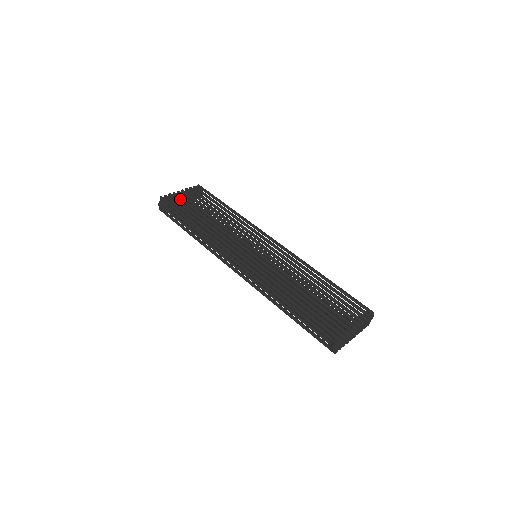
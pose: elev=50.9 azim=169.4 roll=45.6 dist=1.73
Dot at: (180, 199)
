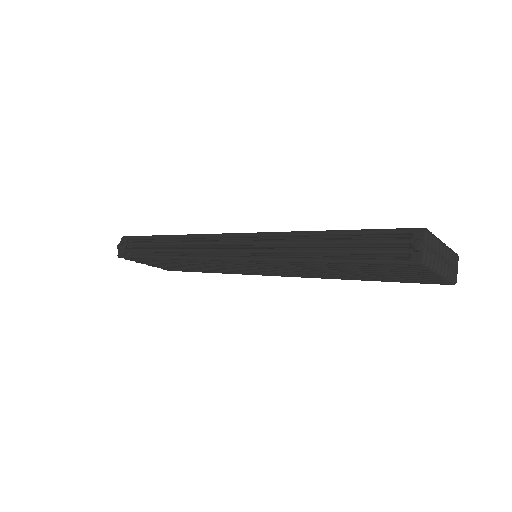
Dot at: occluded
